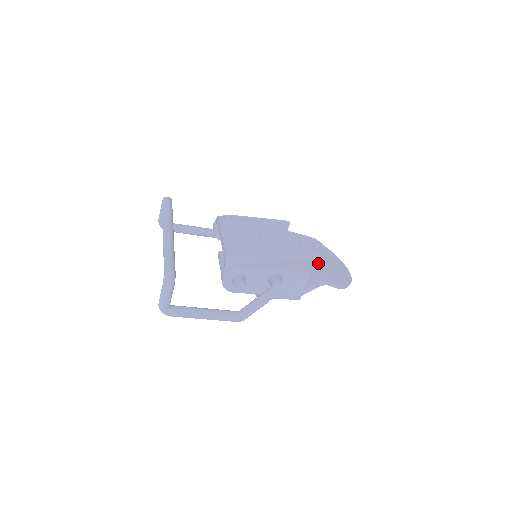
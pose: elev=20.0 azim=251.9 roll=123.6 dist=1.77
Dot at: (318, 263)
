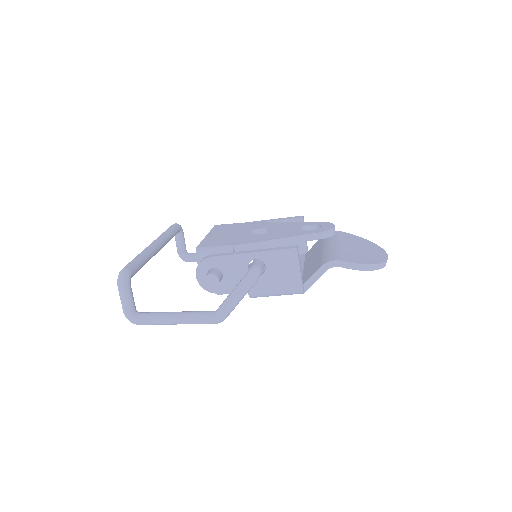
Dot at: (331, 248)
